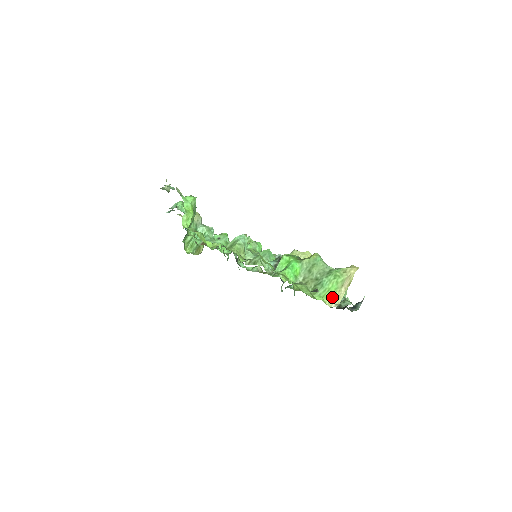
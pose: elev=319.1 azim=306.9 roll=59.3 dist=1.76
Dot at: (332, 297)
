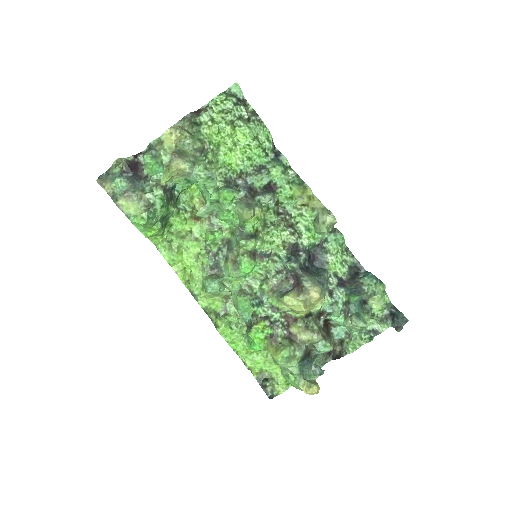
Dot at: occluded
